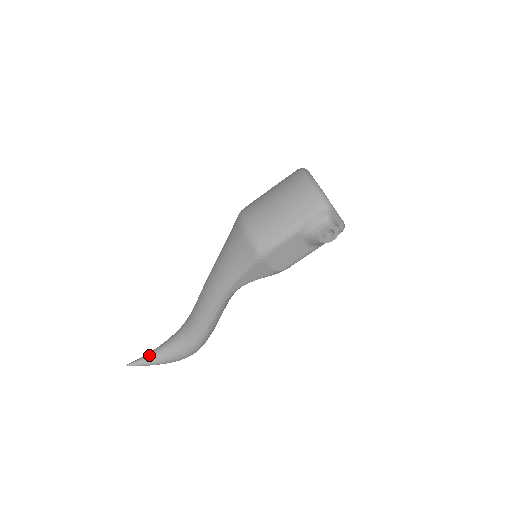
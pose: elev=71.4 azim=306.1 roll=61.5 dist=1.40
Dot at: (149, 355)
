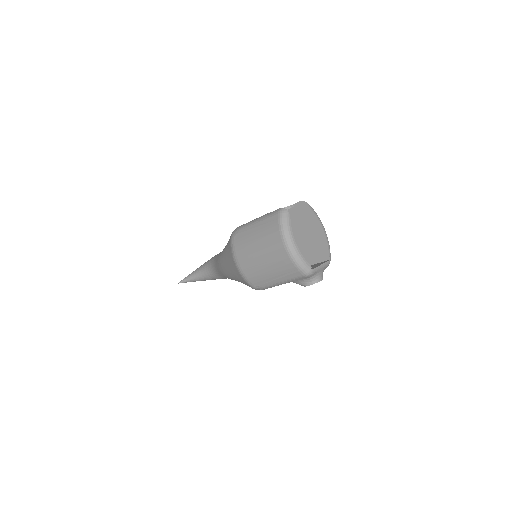
Dot at: (192, 278)
